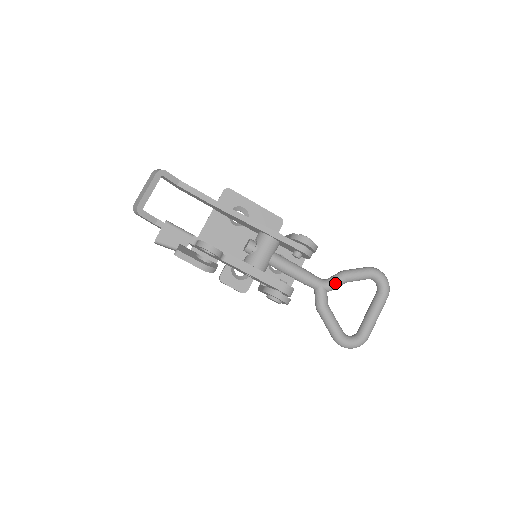
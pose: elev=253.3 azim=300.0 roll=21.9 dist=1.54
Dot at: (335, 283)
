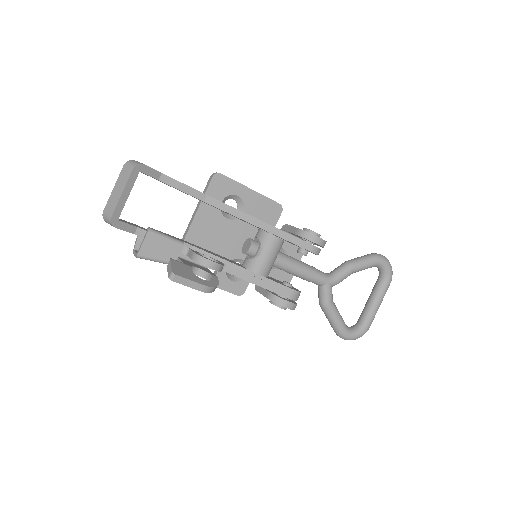
Dot at: (341, 278)
